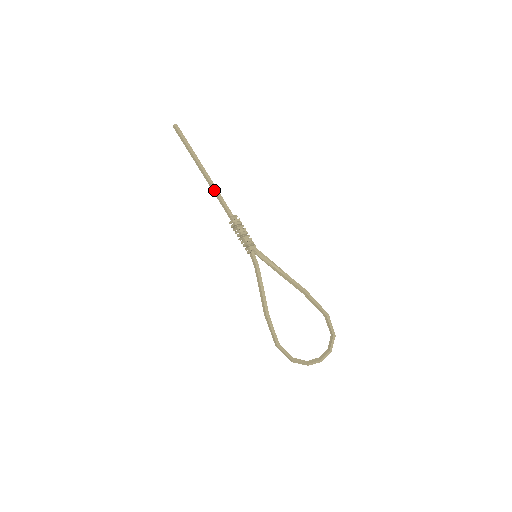
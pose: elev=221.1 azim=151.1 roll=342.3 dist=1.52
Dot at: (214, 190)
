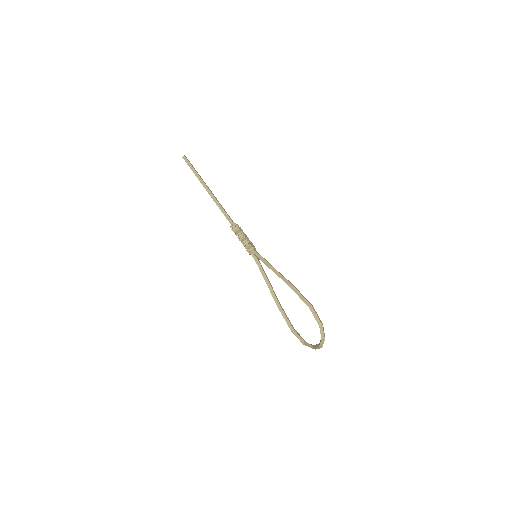
Dot at: (217, 205)
